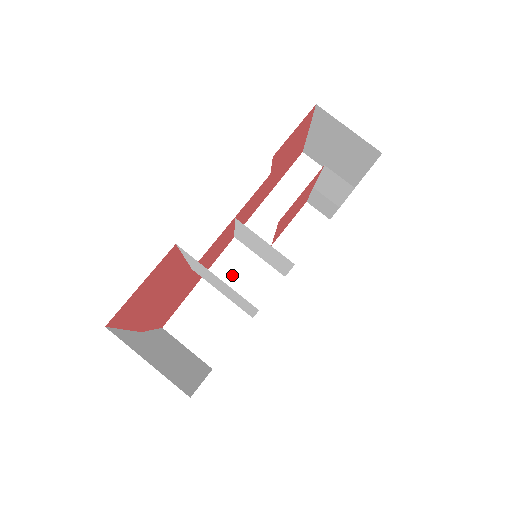
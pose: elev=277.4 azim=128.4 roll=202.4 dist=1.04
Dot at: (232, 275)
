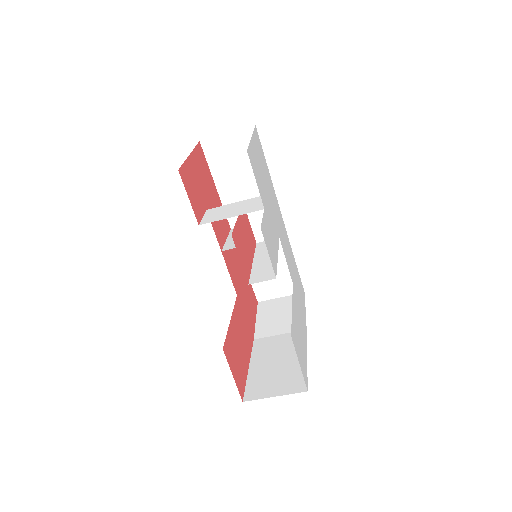
Dot at: occluded
